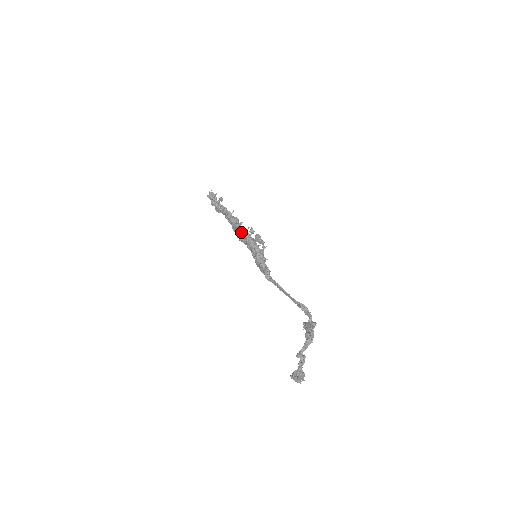
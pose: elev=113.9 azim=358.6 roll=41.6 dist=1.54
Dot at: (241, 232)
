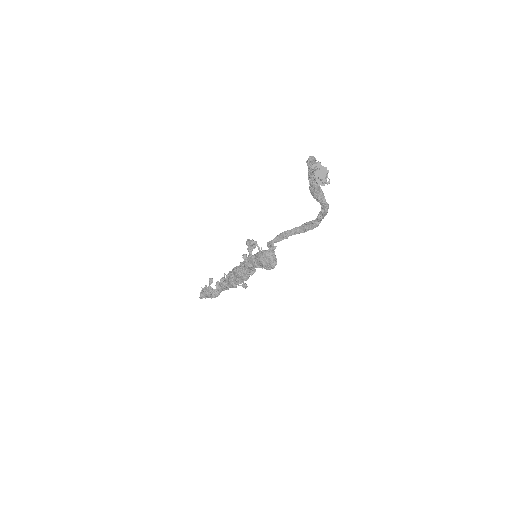
Dot at: (237, 269)
